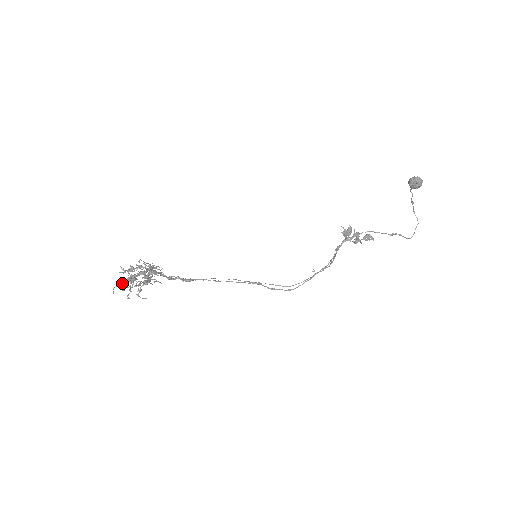
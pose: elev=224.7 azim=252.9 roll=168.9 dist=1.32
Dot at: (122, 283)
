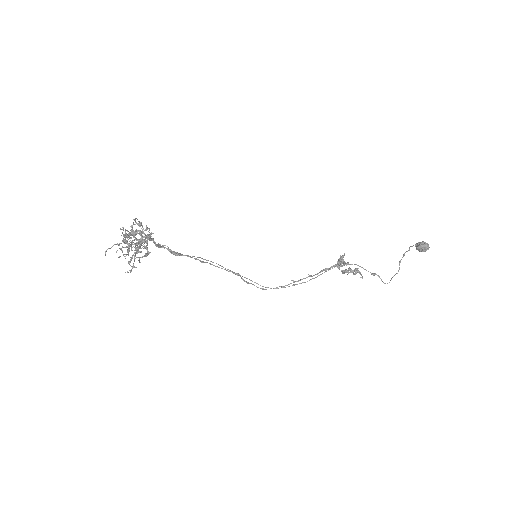
Dot at: occluded
